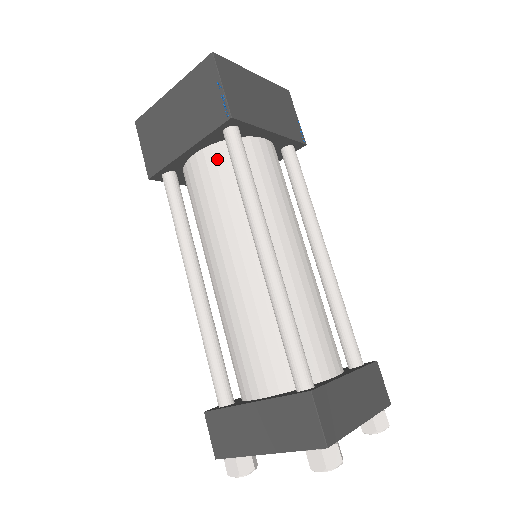
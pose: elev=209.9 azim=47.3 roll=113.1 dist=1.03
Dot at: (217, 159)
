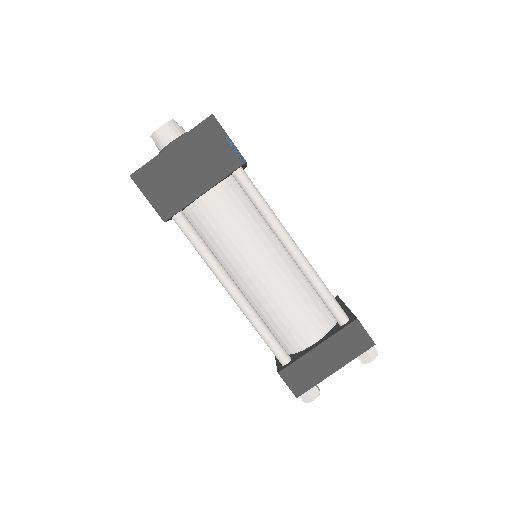
Dot at: occluded
